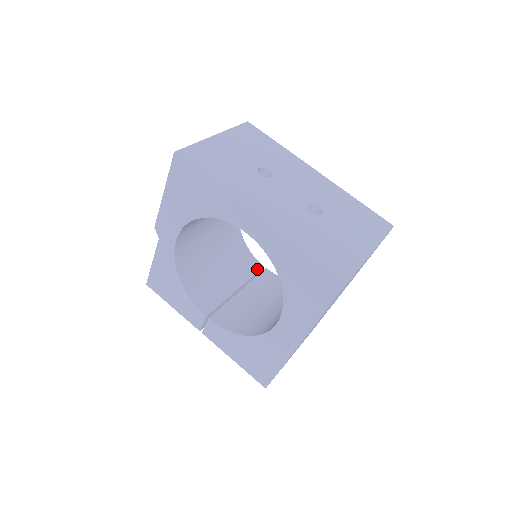
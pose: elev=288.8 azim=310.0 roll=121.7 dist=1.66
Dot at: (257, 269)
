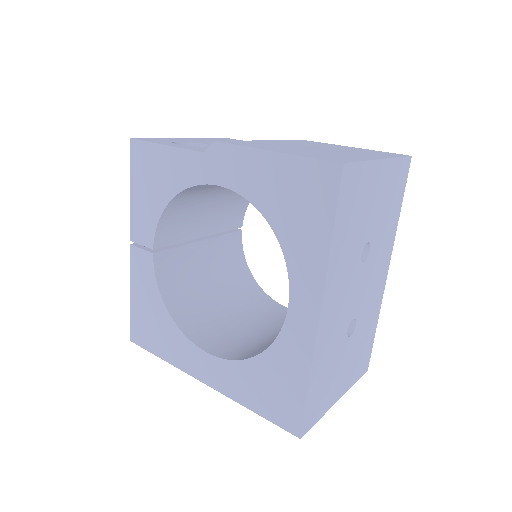
Dot at: (235, 226)
